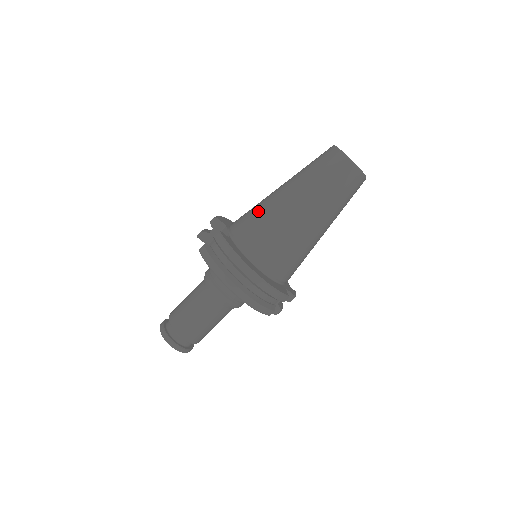
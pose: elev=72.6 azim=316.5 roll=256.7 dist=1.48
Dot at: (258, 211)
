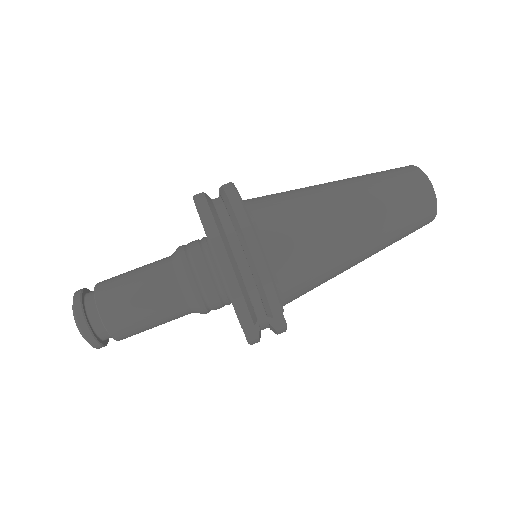
Dot at: (290, 191)
